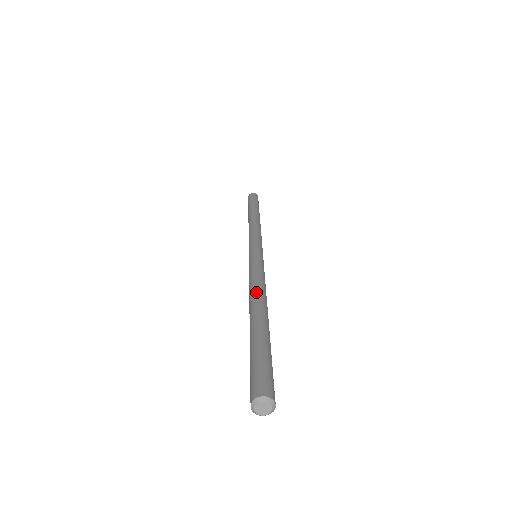
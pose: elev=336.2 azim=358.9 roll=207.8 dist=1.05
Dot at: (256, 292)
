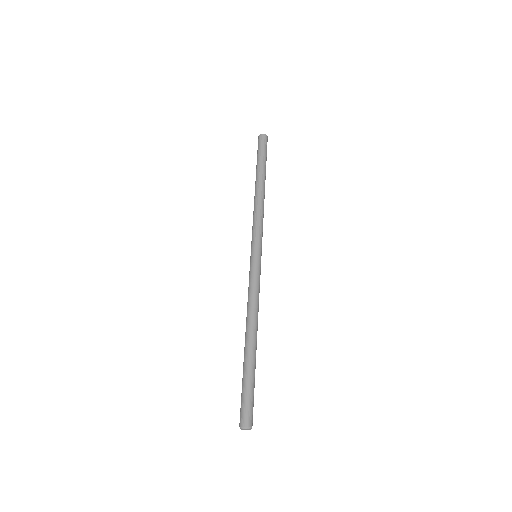
Dot at: (248, 319)
